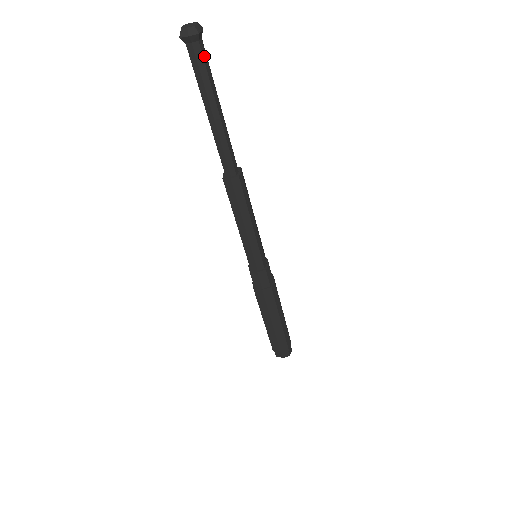
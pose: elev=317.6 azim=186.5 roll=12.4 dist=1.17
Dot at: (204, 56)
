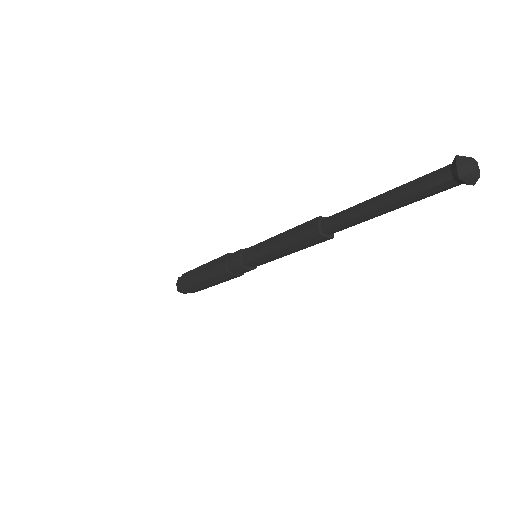
Dot at: (446, 187)
